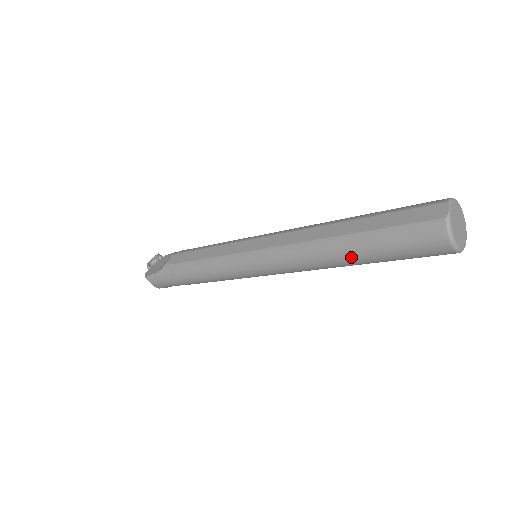
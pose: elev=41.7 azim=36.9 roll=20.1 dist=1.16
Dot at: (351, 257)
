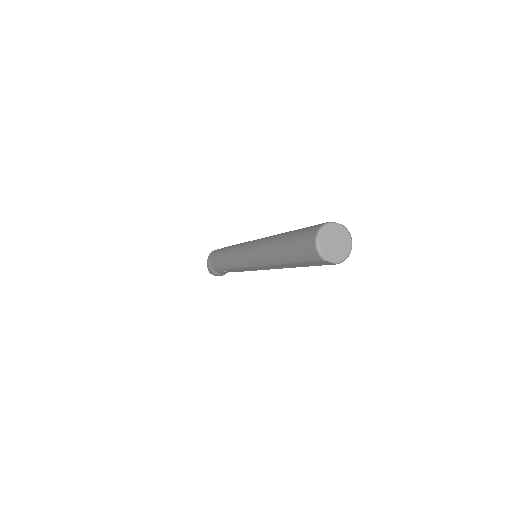
Dot at: (281, 240)
